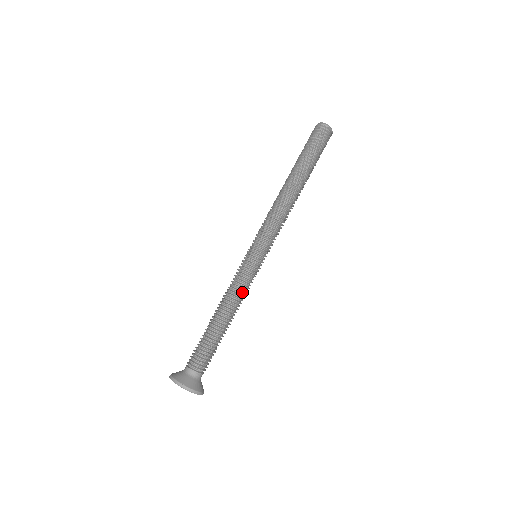
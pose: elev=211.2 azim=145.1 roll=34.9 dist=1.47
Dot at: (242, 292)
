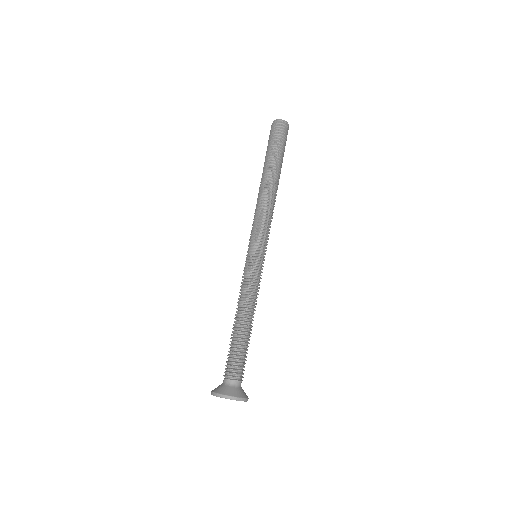
Dot at: (257, 293)
